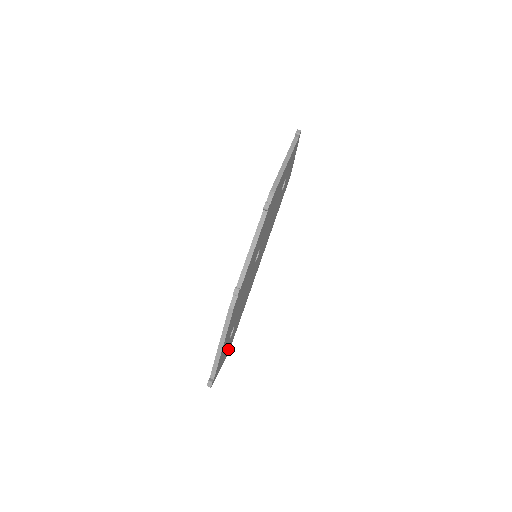
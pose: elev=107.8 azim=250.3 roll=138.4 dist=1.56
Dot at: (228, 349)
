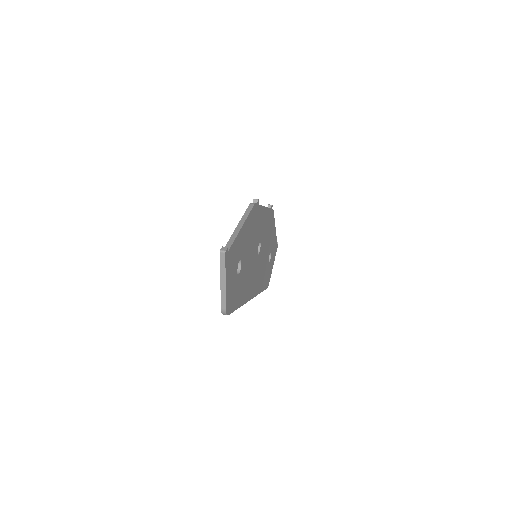
Dot at: (229, 298)
